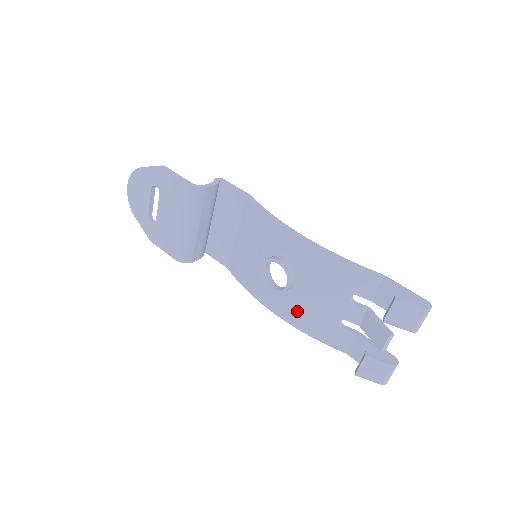
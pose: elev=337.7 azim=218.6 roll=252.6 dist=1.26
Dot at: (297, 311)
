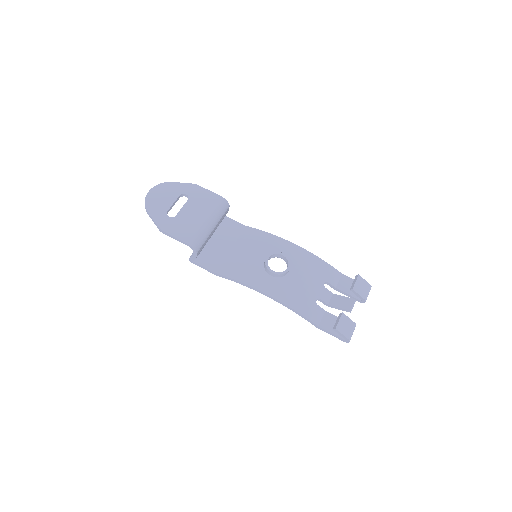
Dot at: (288, 291)
